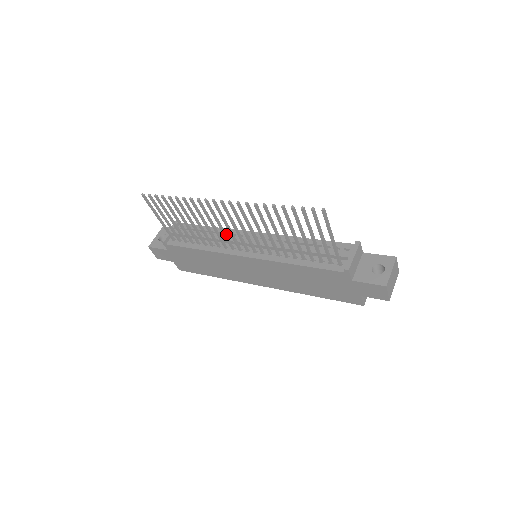
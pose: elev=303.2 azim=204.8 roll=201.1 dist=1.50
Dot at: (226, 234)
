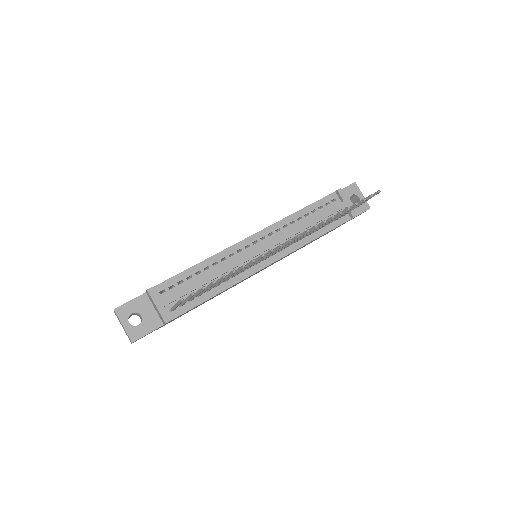
Dot at: occluded
